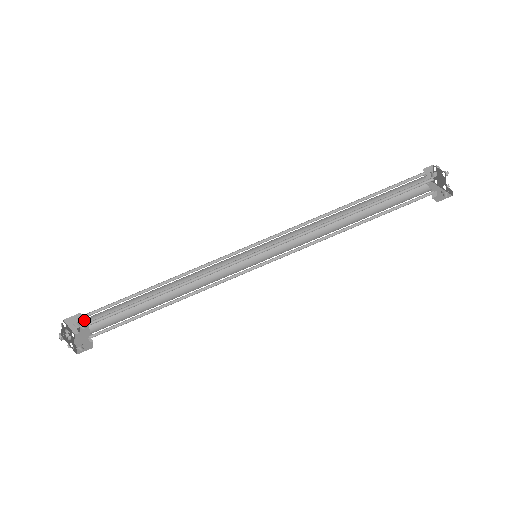
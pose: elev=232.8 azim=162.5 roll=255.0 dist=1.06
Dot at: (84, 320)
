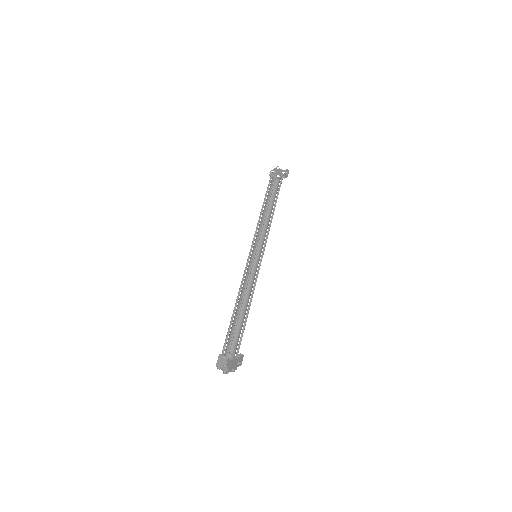
Dot at: occluded
